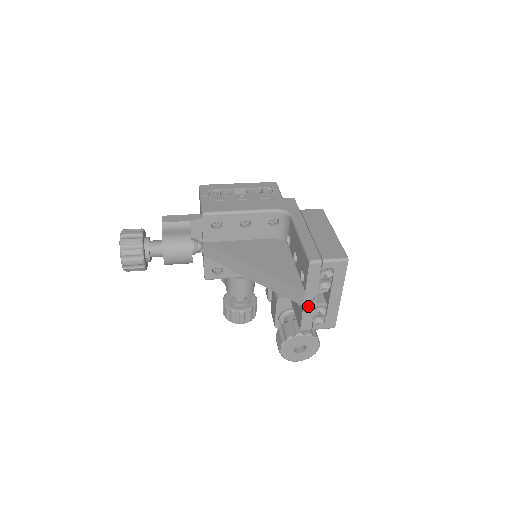
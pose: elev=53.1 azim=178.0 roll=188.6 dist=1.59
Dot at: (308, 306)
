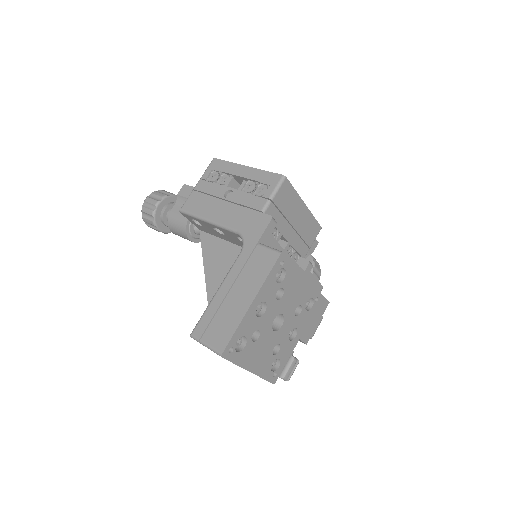
Dot at: occluded
